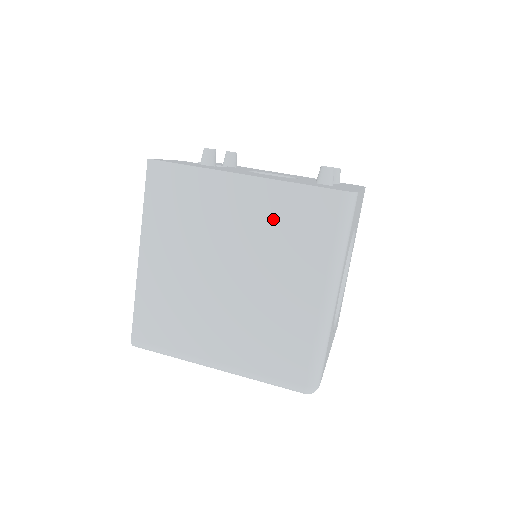
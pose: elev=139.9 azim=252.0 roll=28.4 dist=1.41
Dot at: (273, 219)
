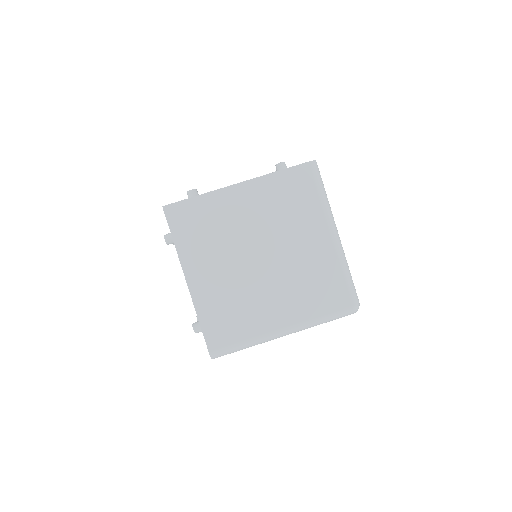
Dot at: (273, 202)
